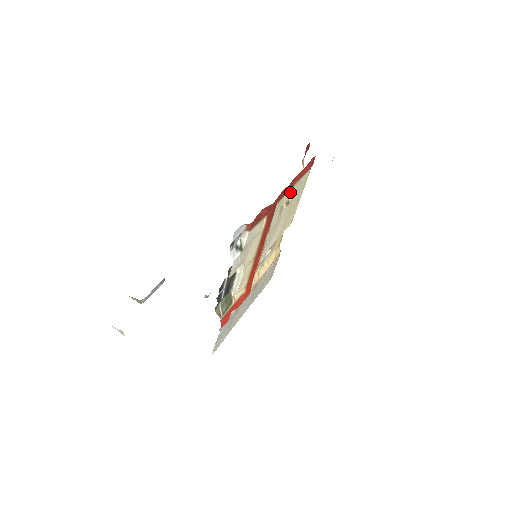
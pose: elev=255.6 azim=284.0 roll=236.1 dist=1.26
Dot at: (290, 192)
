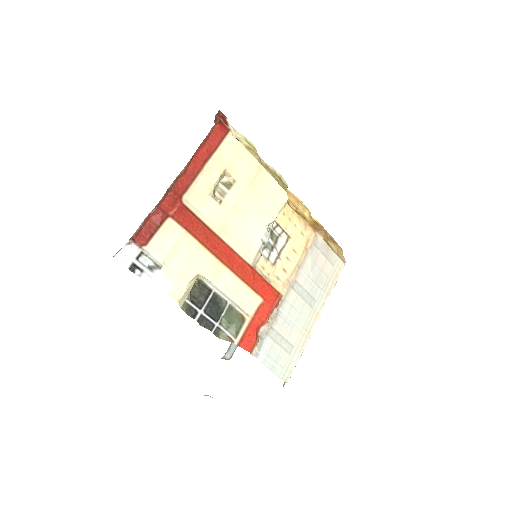
Dot at: (209, 175)
